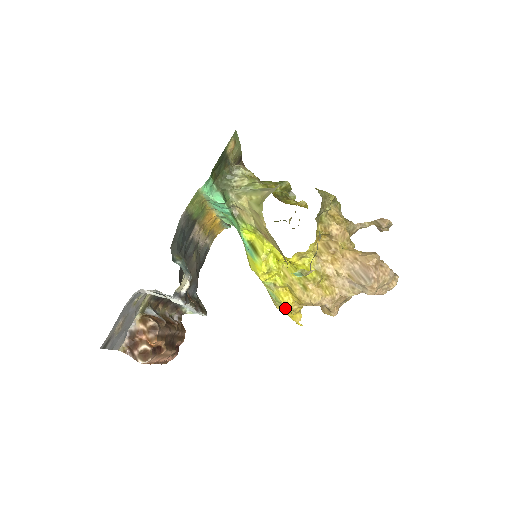
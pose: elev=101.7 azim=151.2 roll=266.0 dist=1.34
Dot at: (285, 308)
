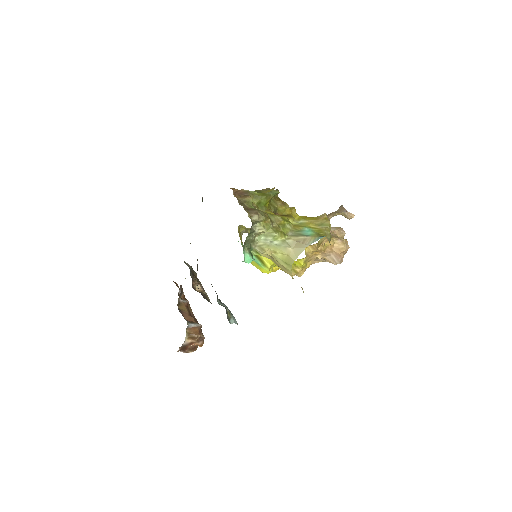
Dot at: occluded
